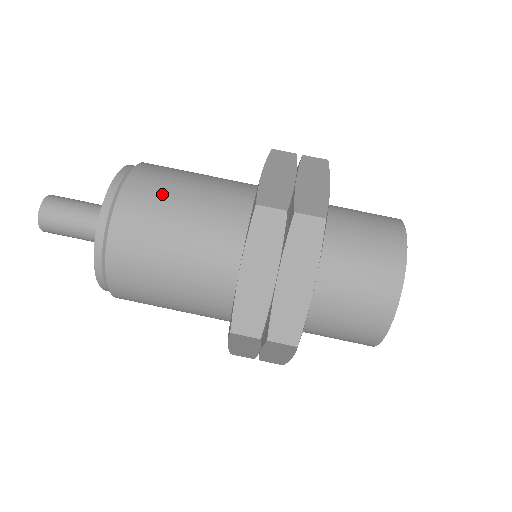
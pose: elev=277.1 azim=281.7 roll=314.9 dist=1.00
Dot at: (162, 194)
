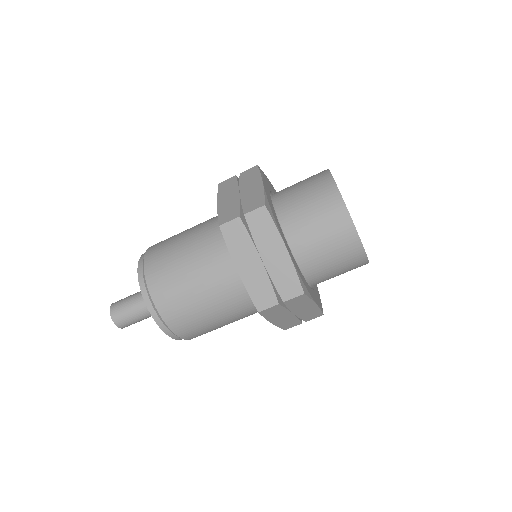
Dot at: (189, 310)
